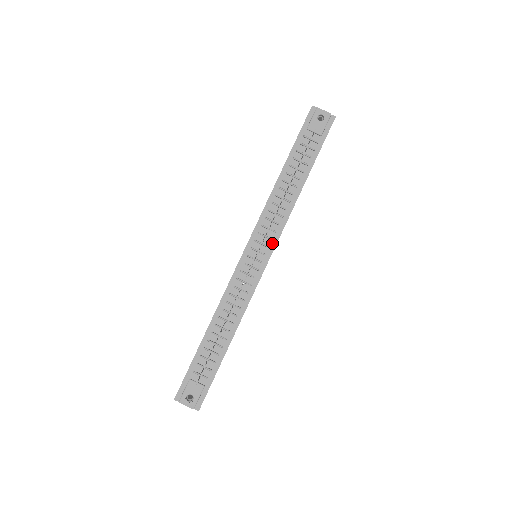
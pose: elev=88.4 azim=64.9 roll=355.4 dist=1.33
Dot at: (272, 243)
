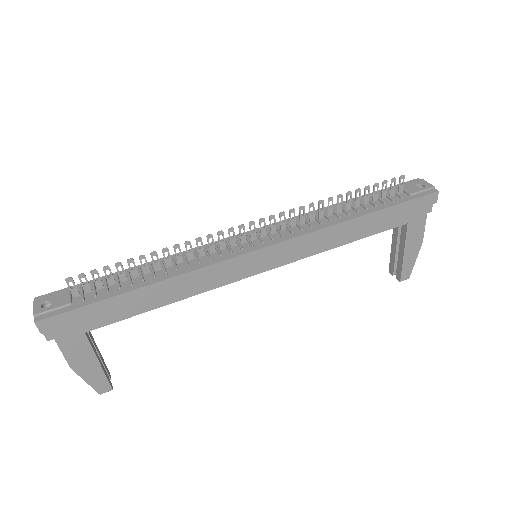
Dot at: (280, 239)
